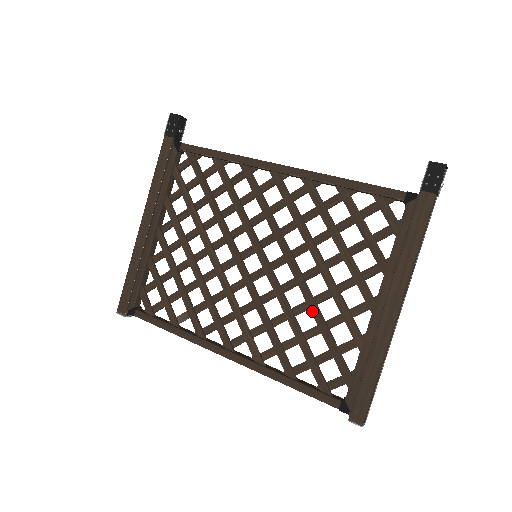
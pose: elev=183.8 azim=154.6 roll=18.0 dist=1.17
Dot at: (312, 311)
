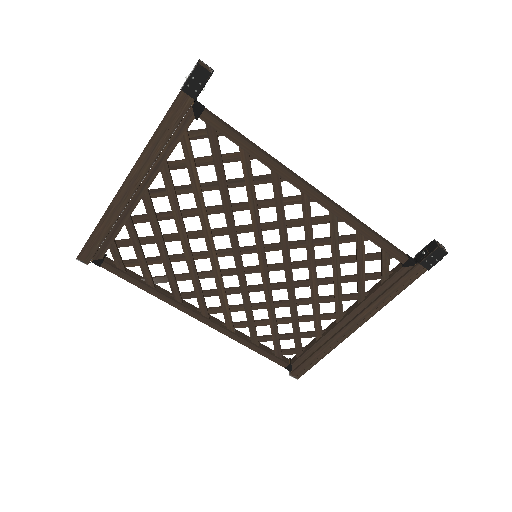
Dot at: (291, 310)
